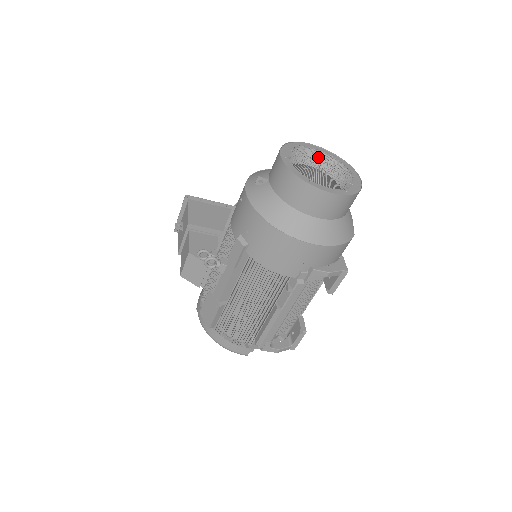
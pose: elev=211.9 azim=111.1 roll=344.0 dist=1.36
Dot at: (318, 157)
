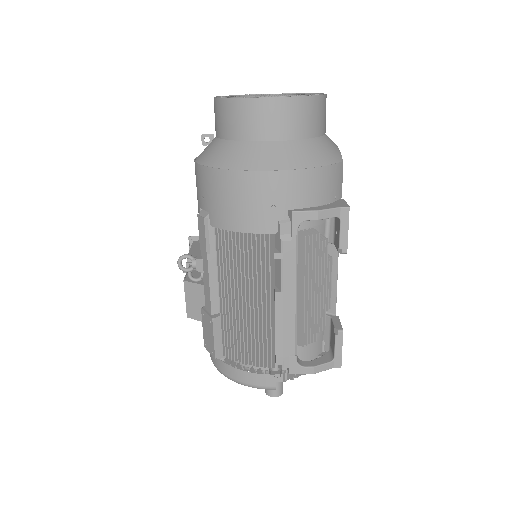
Dot at: occluded
